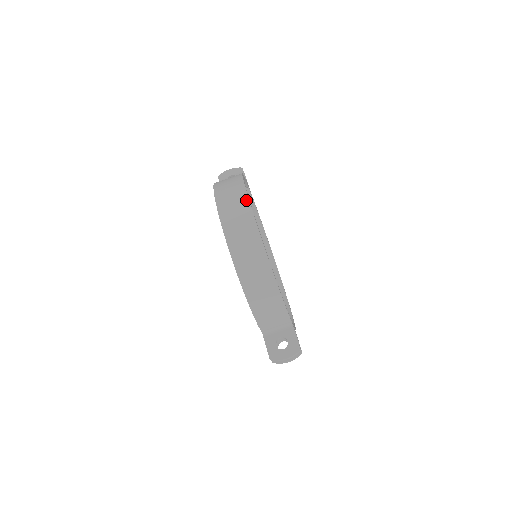
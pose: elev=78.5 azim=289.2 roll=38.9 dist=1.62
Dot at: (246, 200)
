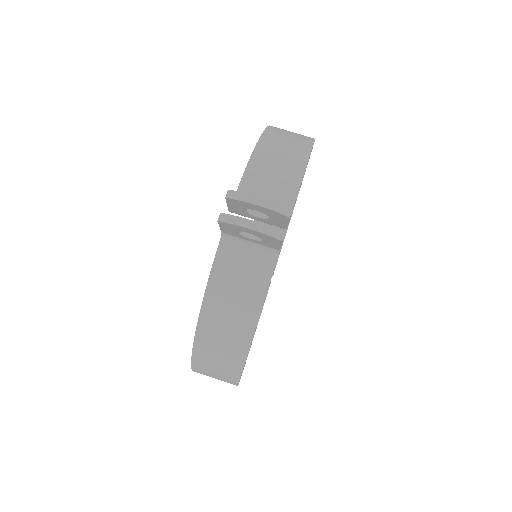
Dot at: occluded
